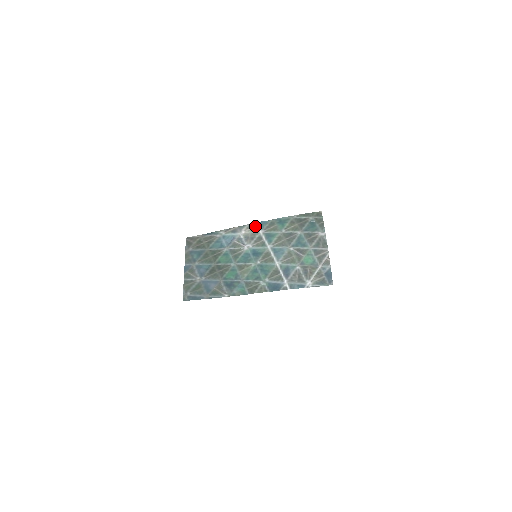
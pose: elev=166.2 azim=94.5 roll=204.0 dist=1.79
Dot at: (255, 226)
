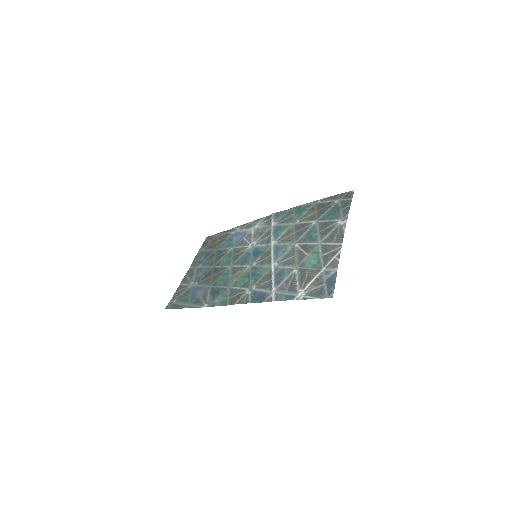
Dot at: (270, 218)
